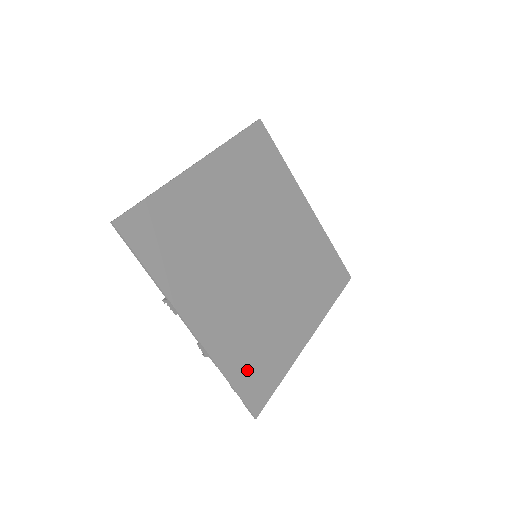
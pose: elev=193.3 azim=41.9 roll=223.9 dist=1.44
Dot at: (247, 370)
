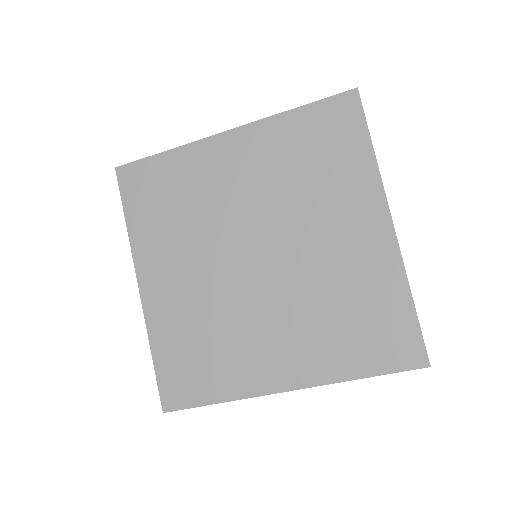
Dot at: (177, 362)
